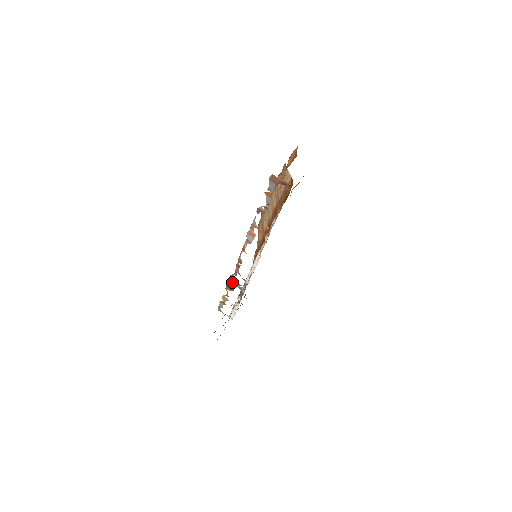
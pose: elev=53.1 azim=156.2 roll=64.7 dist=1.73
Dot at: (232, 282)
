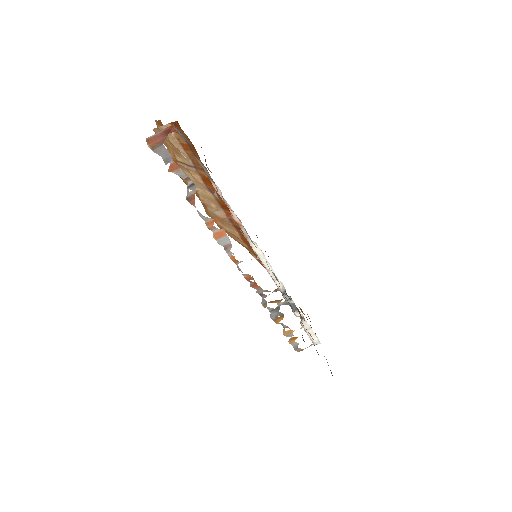
Dot at: (271, 309)
